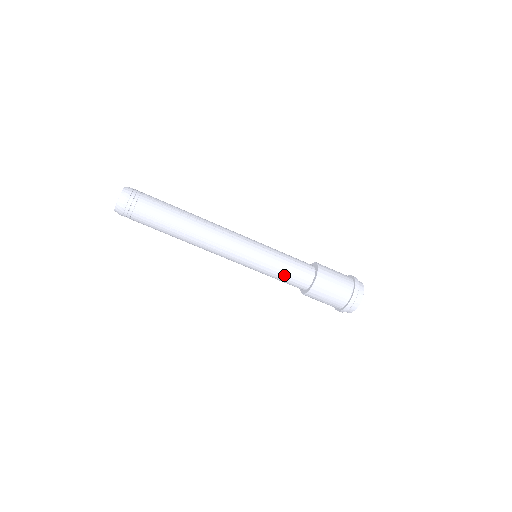
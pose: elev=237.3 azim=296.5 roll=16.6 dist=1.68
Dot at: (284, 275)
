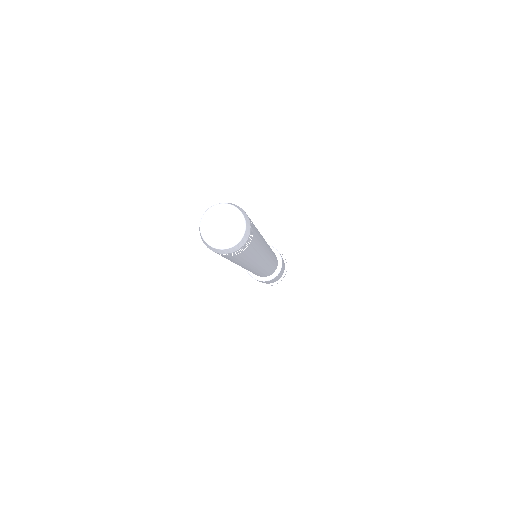
Dot at: (253, 273)
